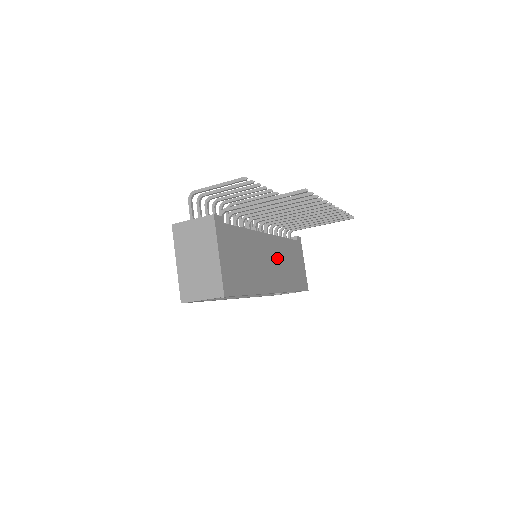
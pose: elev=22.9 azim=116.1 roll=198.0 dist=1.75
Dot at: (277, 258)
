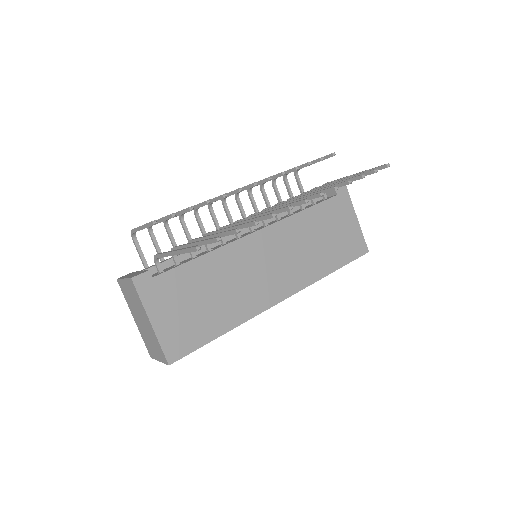
Dot at: (285, 251)
